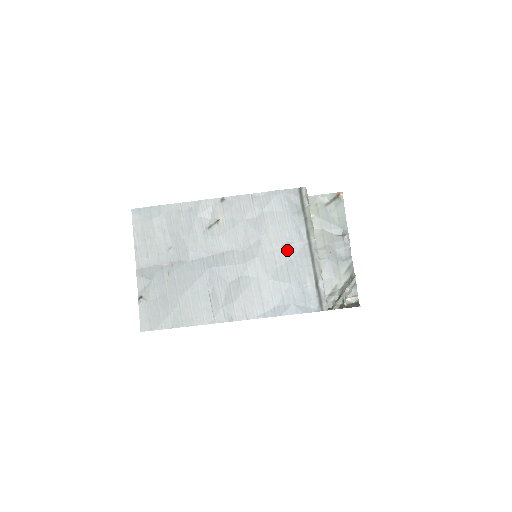
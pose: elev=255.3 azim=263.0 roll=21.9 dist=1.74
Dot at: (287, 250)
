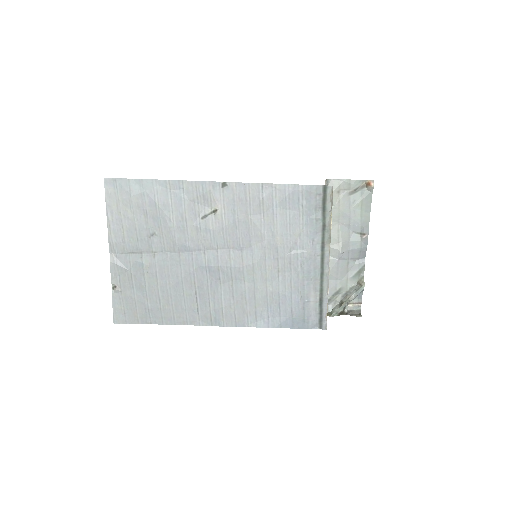
Dot at: (294, 259)
